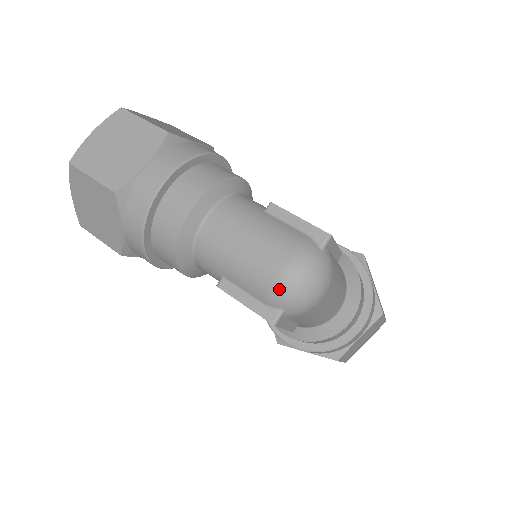
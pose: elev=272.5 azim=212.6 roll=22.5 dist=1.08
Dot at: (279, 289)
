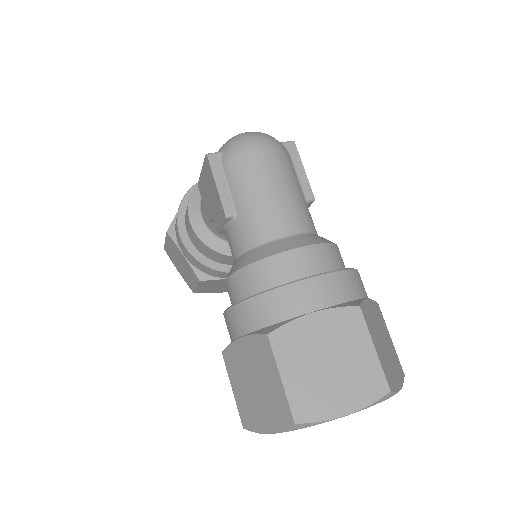
Dot at: occluded
